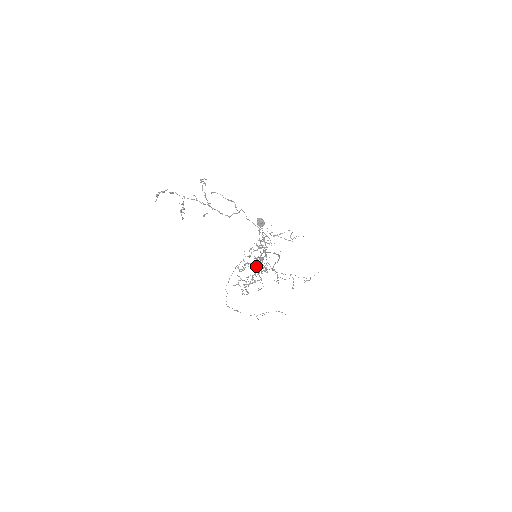
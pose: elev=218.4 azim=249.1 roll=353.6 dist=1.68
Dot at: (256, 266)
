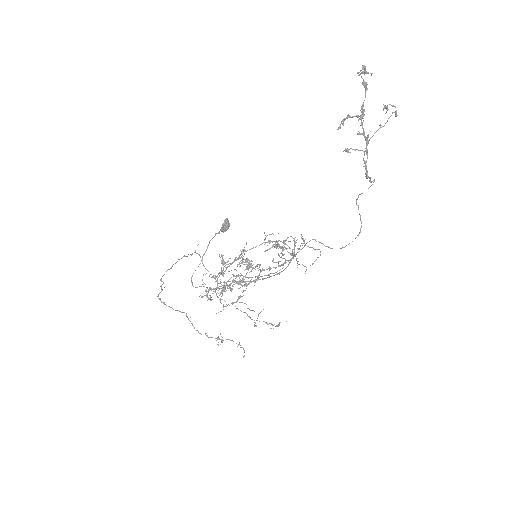
Dot at: occluded
